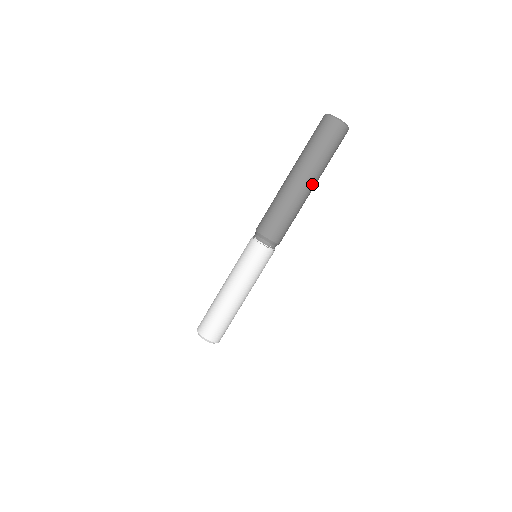
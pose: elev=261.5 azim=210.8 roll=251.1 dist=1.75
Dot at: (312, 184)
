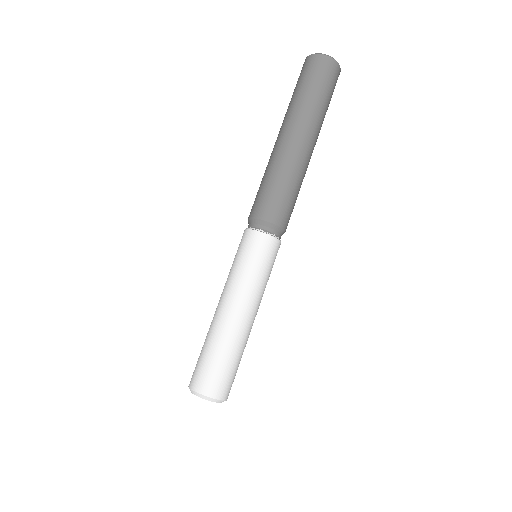
Dot at: (314, 144)
